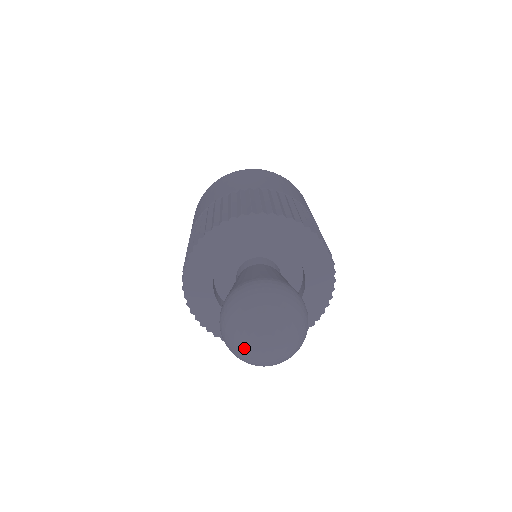
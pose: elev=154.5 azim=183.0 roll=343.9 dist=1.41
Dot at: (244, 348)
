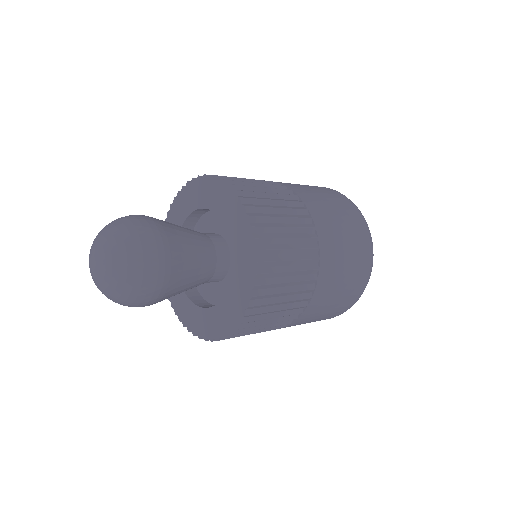
Dot at: occluded
